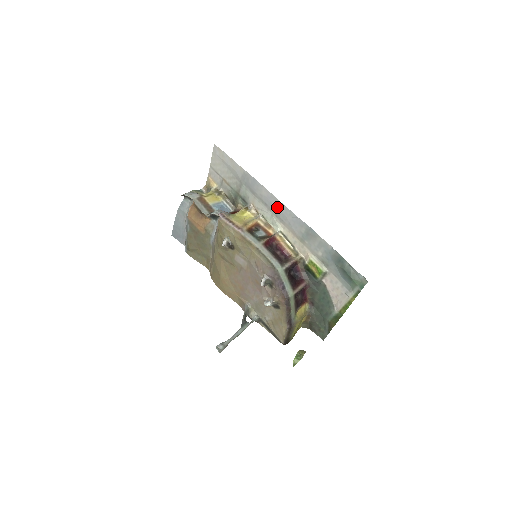
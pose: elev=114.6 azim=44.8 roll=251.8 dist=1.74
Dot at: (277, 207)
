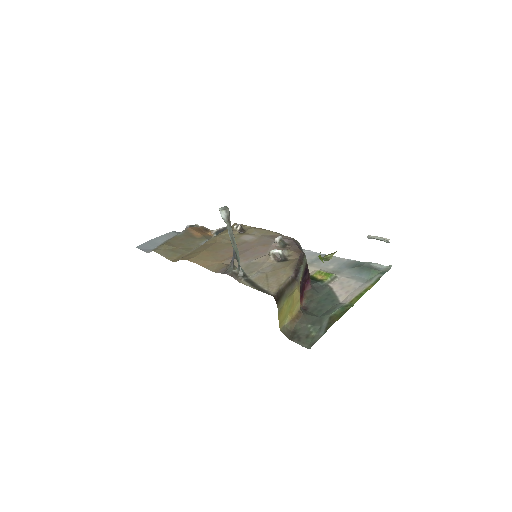
Dot at: occluded
